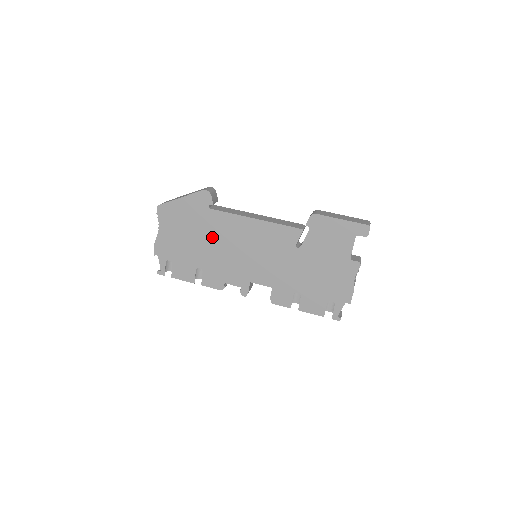
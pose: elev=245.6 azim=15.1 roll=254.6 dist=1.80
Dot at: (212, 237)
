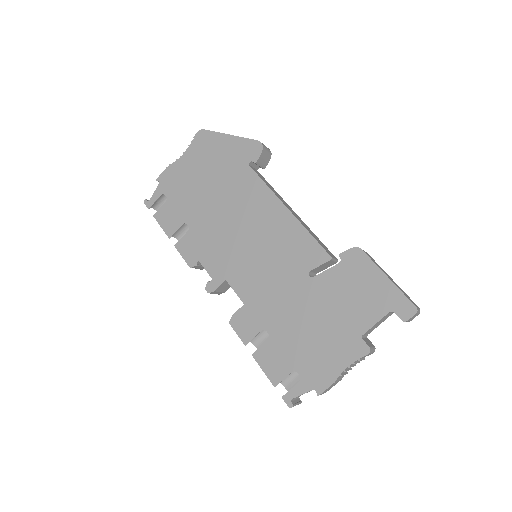
Dot at: (227, 199)
